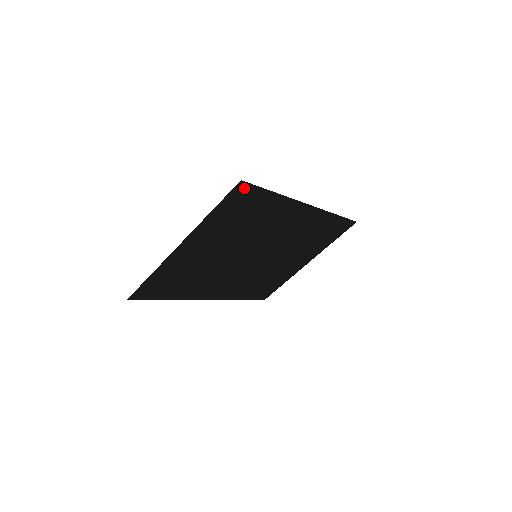
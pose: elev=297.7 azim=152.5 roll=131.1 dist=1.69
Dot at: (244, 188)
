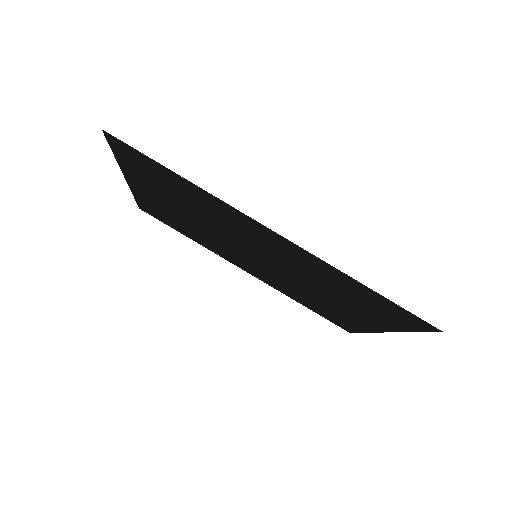
Dot at: (121, 143)
